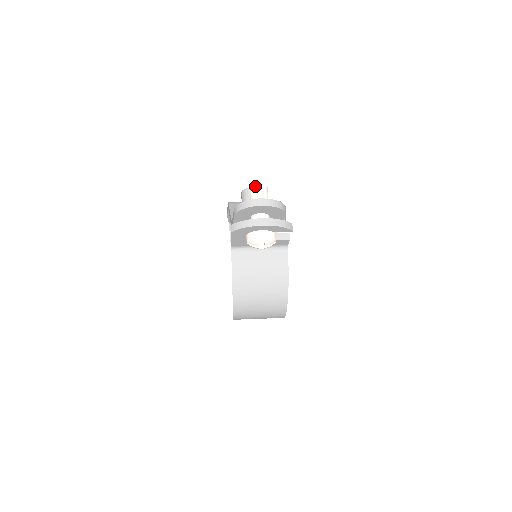
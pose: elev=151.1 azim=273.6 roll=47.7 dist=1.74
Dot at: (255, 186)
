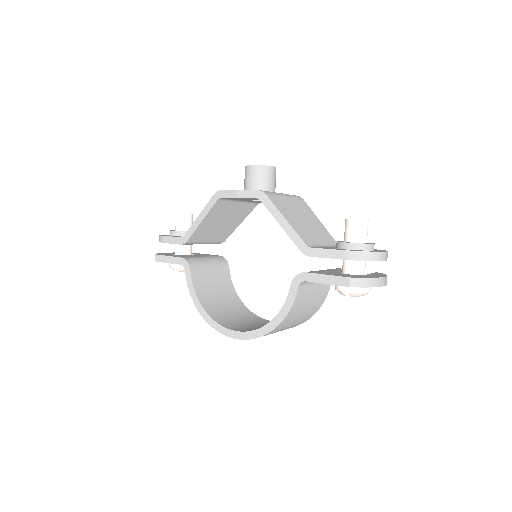
Dot at: (365, 222)
